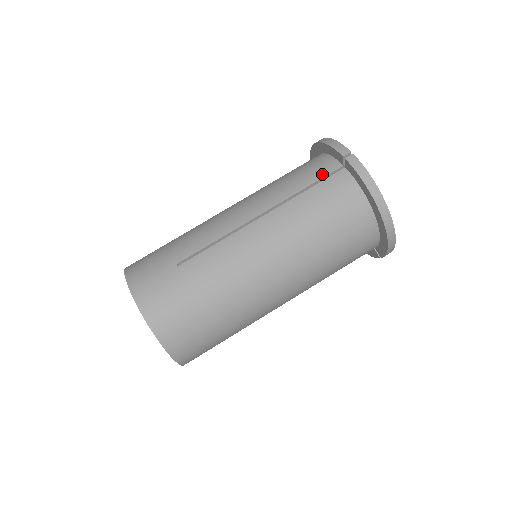
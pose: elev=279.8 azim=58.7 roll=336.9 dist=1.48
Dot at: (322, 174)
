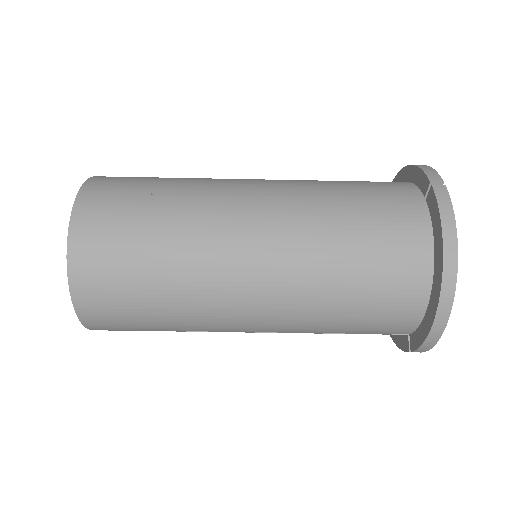
Dot at: (391, 193)
